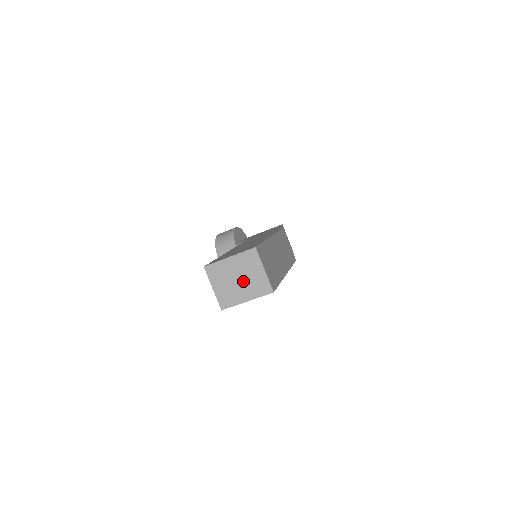
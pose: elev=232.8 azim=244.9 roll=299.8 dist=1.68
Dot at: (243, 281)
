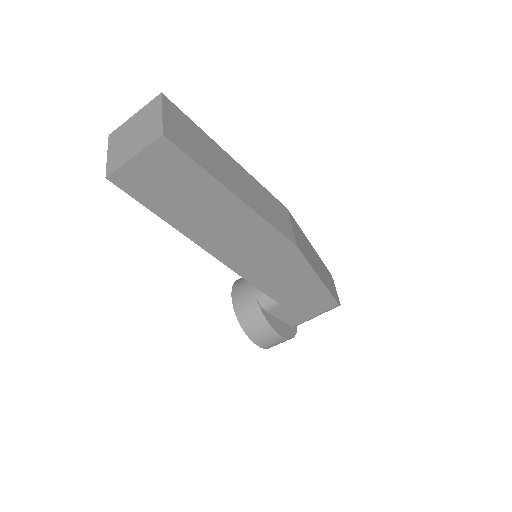
Dot at: (137, 135)
